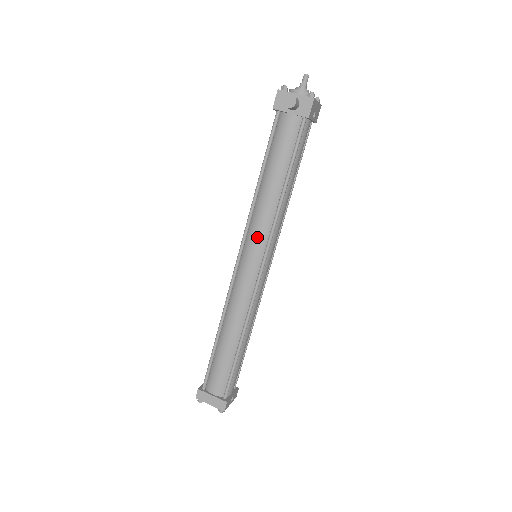
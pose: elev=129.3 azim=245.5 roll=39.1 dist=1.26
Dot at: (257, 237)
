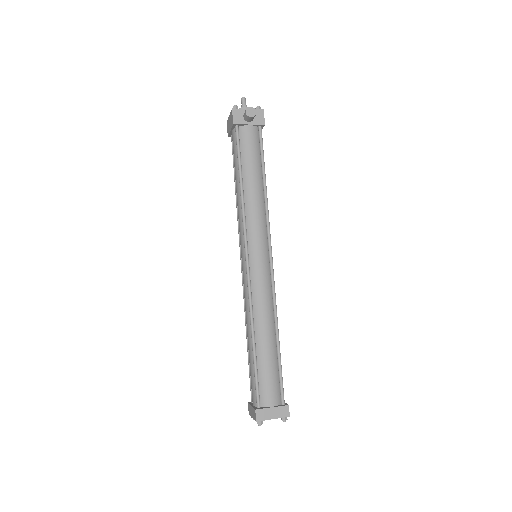
Dot at: (258, 233)
